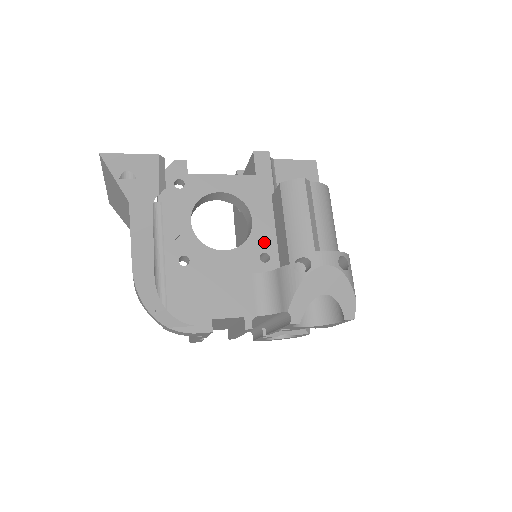
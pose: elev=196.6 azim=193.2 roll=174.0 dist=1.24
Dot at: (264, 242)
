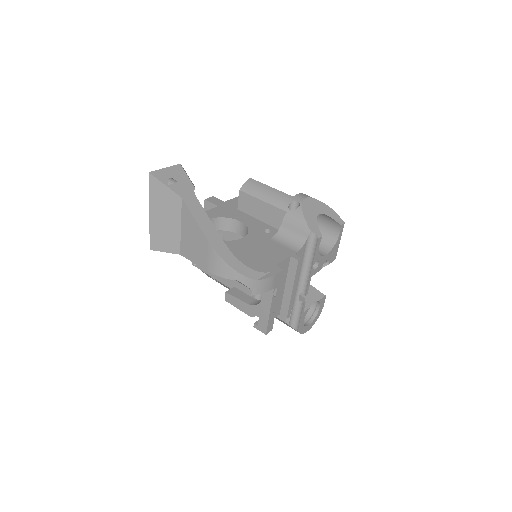
Dot at: (258, 226)
